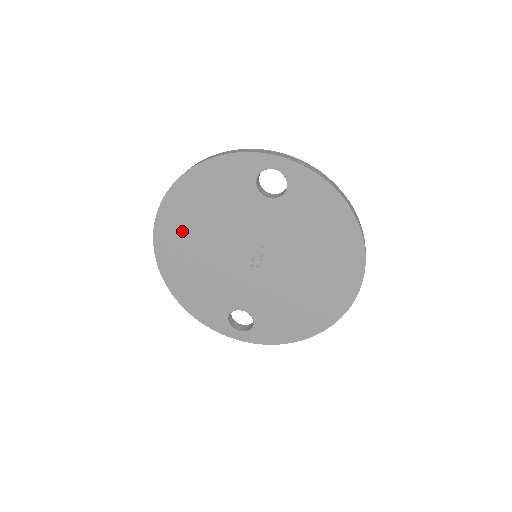
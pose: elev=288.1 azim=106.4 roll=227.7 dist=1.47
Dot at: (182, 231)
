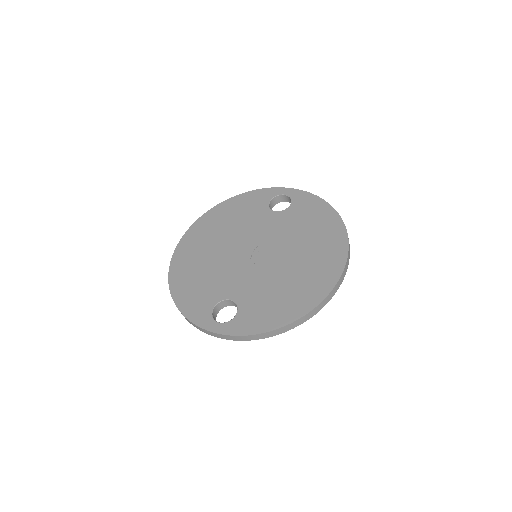
Dot at: (203, 238)
